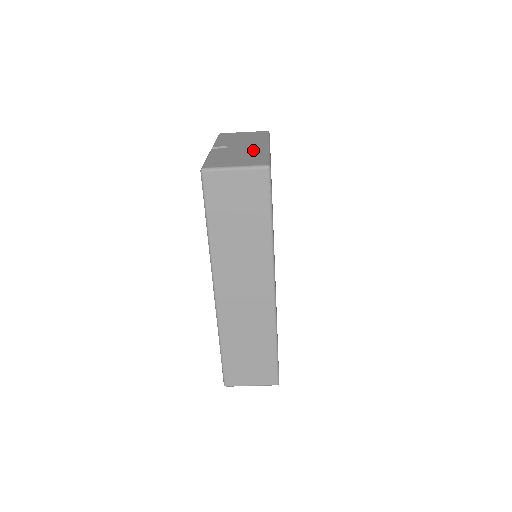
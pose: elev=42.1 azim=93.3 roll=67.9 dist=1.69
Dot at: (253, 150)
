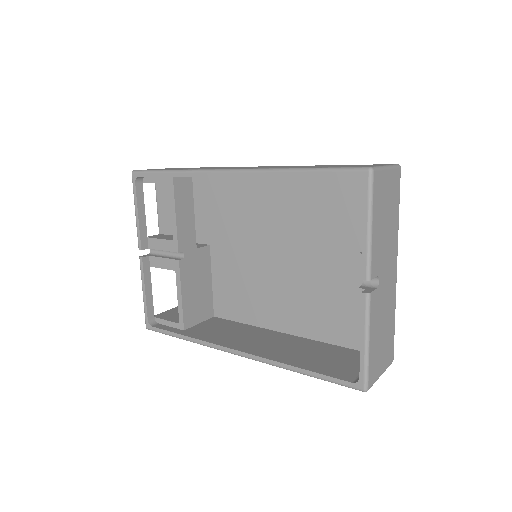
Dot at: (391, 300)
